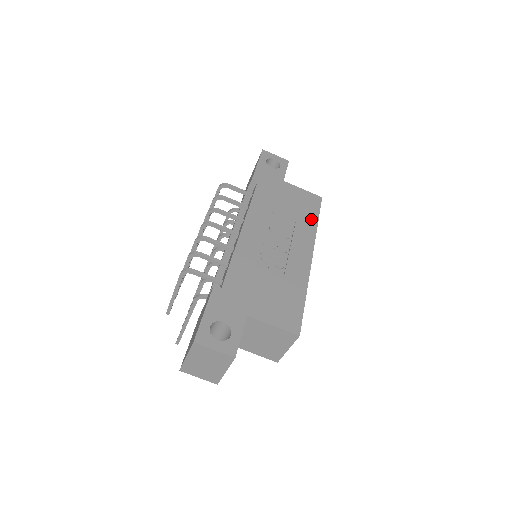
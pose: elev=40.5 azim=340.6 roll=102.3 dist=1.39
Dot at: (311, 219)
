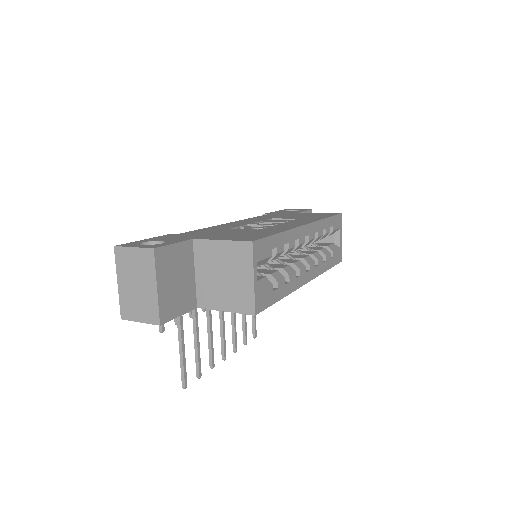
Dot at: (319, 217)
